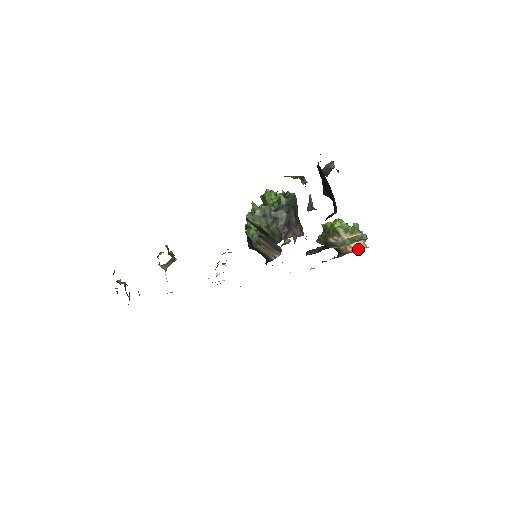
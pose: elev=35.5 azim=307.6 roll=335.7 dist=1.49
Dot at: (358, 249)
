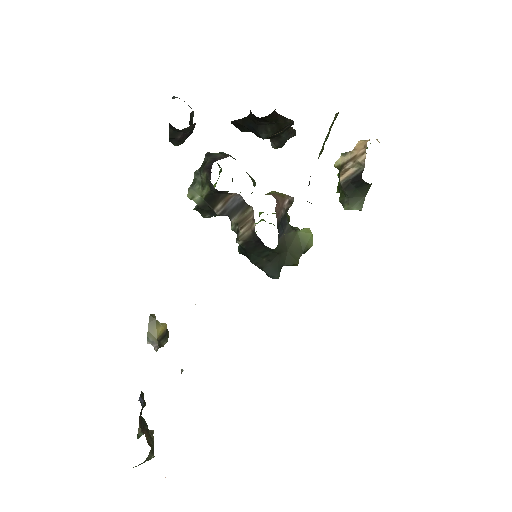
Dot at: (365, 145)
